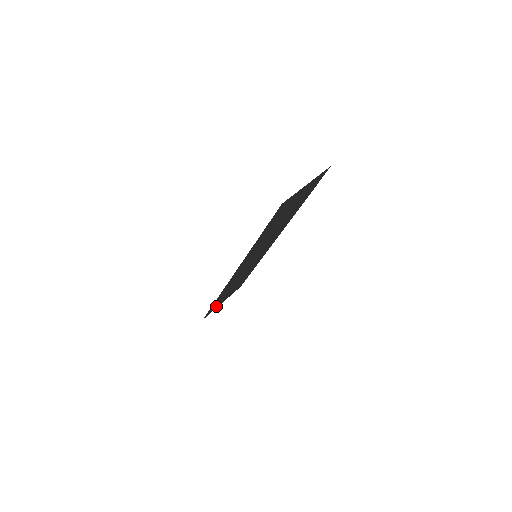
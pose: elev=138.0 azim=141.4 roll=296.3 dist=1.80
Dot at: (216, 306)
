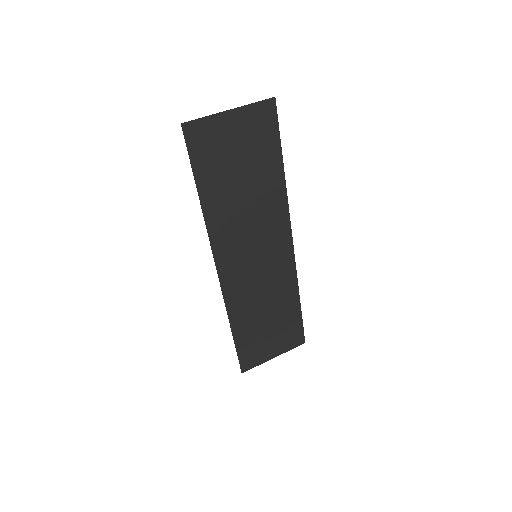
Dot at: (258, 356)
